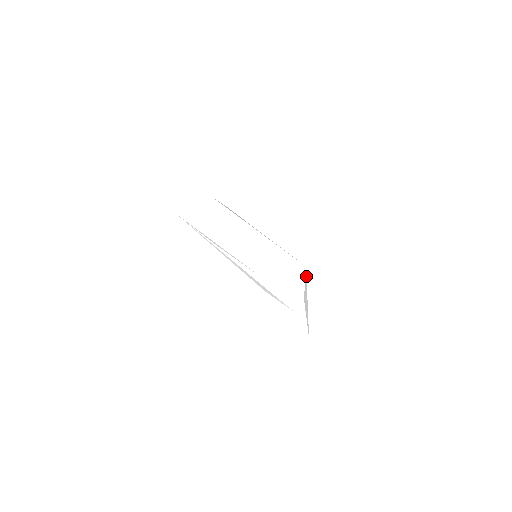
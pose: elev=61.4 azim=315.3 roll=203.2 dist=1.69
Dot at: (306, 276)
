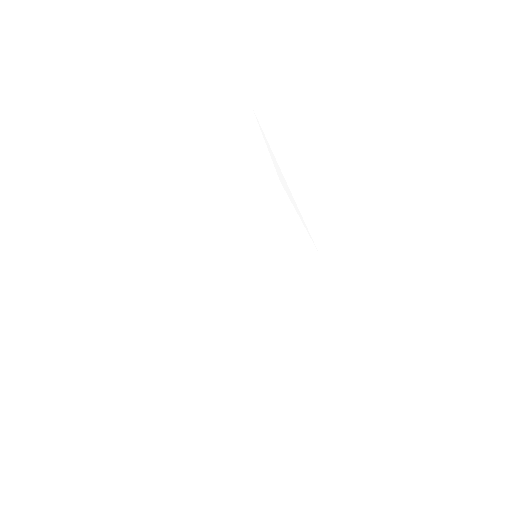
Dot at: (262, 130)
